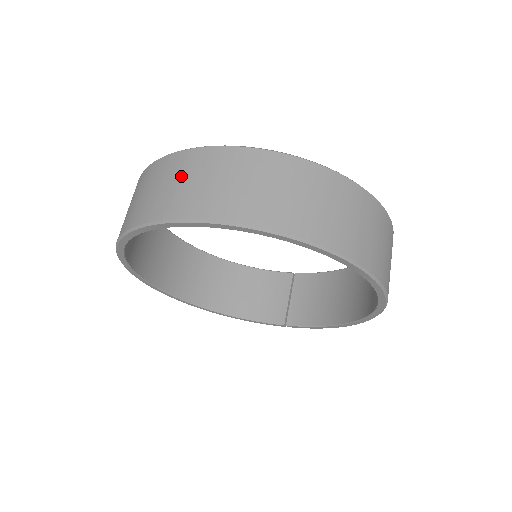
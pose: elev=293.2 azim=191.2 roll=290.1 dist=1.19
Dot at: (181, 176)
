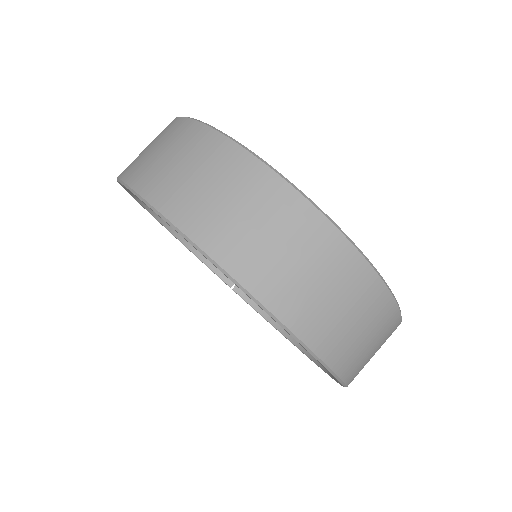
Dot at: (253, 209)
